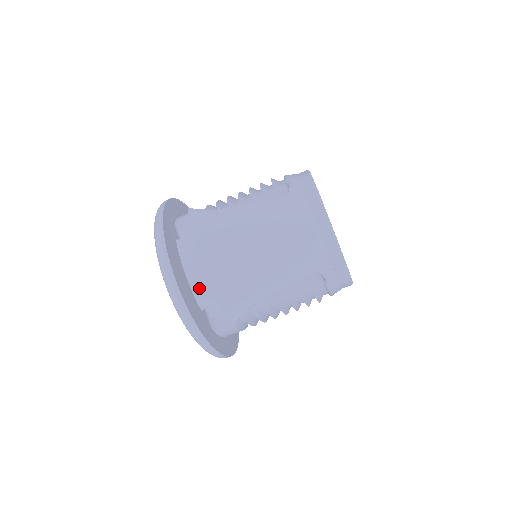
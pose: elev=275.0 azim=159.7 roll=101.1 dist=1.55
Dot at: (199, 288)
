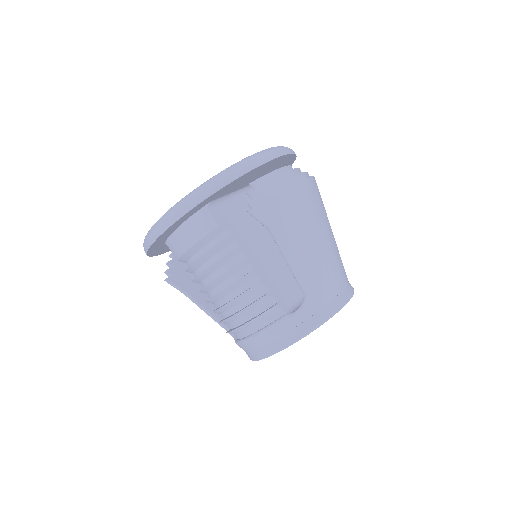
Dot at: (277, 179)
